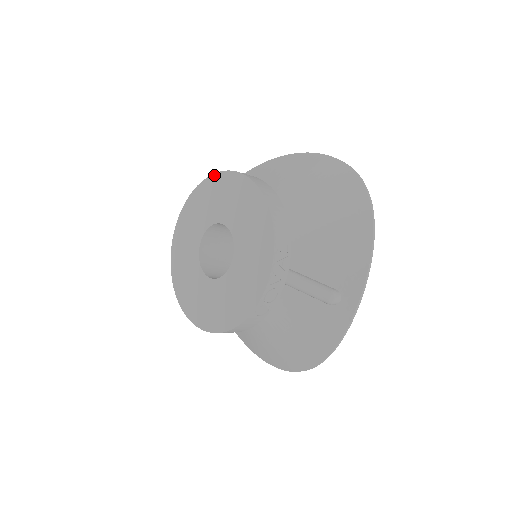
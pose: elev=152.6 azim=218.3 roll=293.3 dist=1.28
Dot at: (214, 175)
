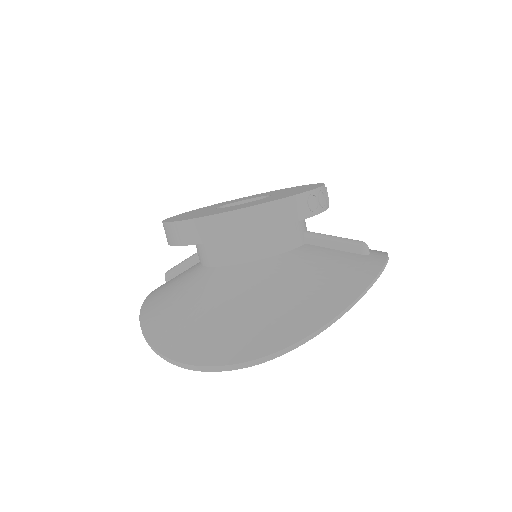
Dot at: (235, 199)
